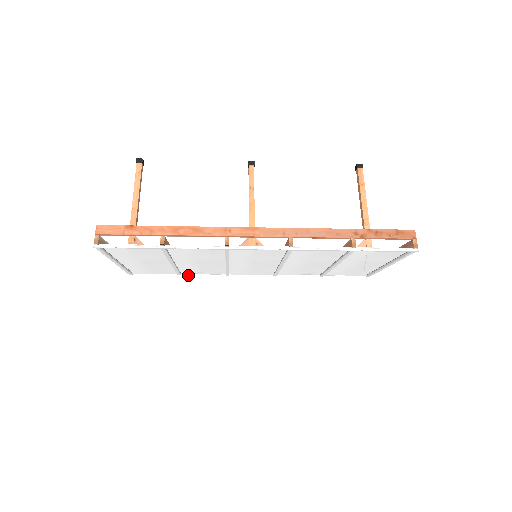
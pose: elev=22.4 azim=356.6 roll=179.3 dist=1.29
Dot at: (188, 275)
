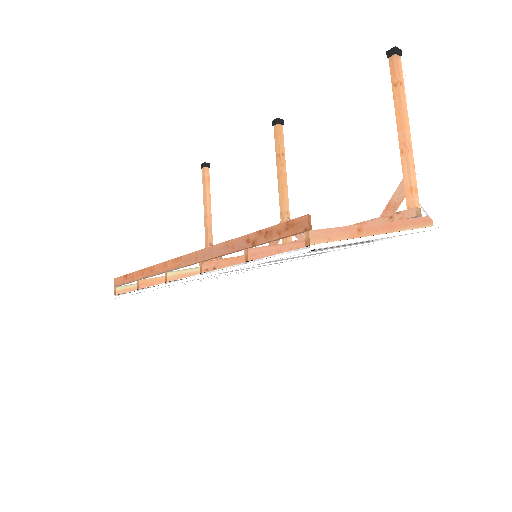
Dot at: occluded
